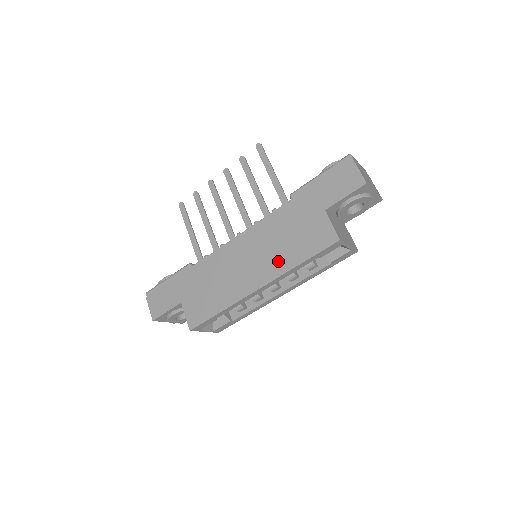
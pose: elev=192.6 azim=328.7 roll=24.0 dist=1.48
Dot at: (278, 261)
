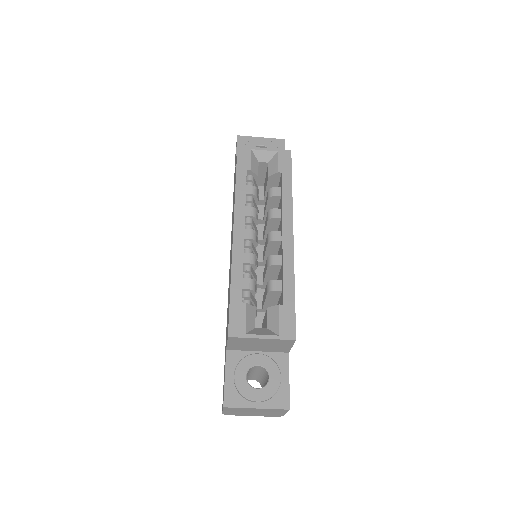
Dot at: occluded
